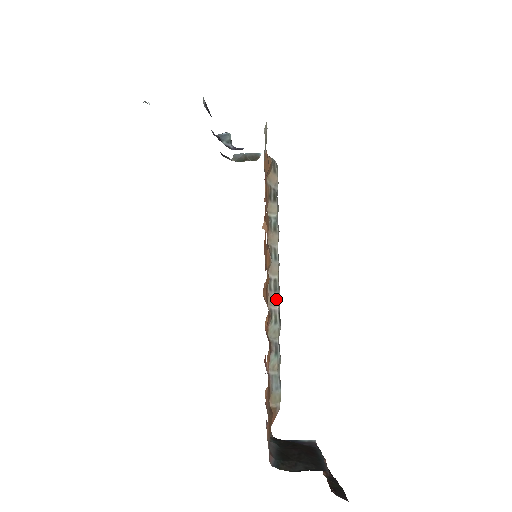
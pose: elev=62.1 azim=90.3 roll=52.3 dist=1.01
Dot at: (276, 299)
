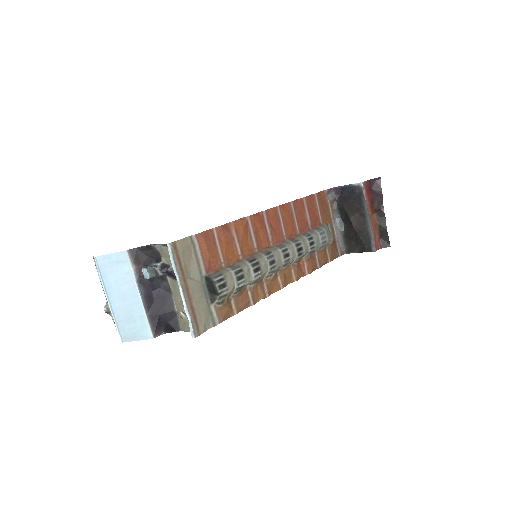
Dot at: (292, 261)
